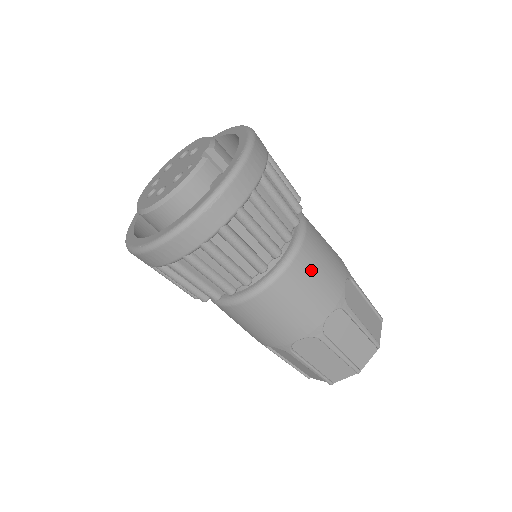
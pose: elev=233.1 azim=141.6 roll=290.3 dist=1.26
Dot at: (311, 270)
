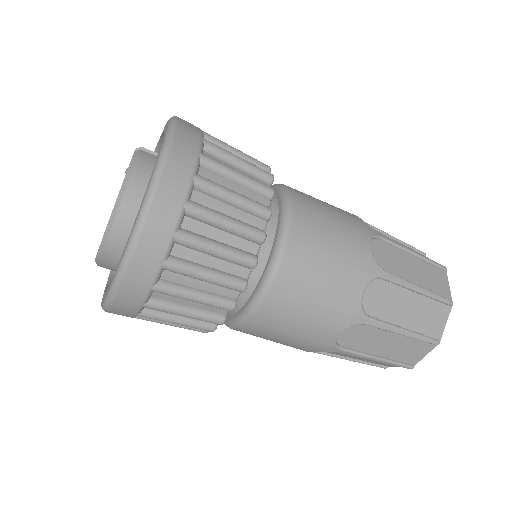
Dot at: (316, 208)
